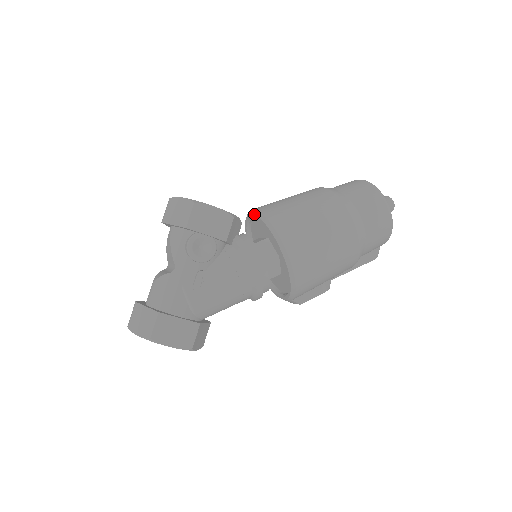
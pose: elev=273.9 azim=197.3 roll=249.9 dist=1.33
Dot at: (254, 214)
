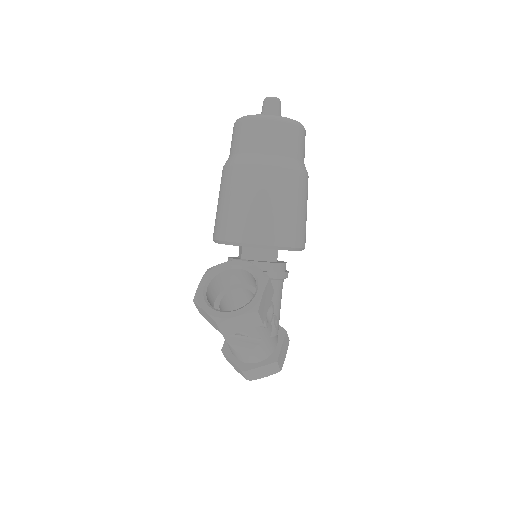
Dot at: occluded
